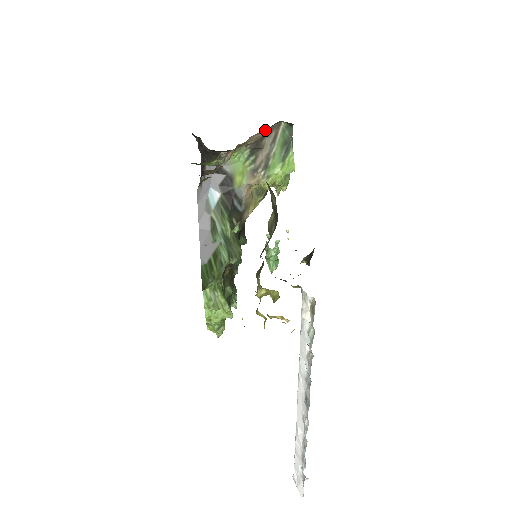
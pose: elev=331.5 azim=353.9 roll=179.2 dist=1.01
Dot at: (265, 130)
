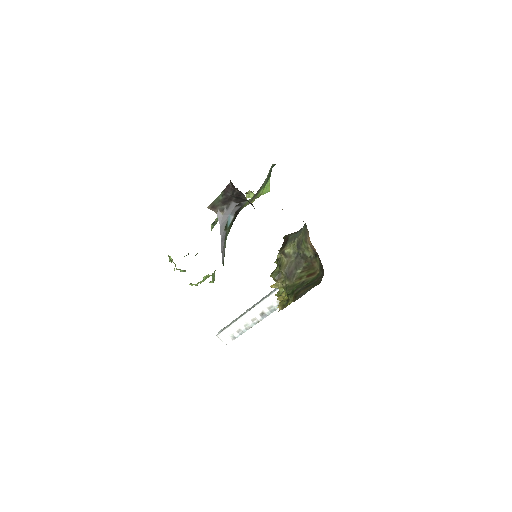
Dot at: occluded
